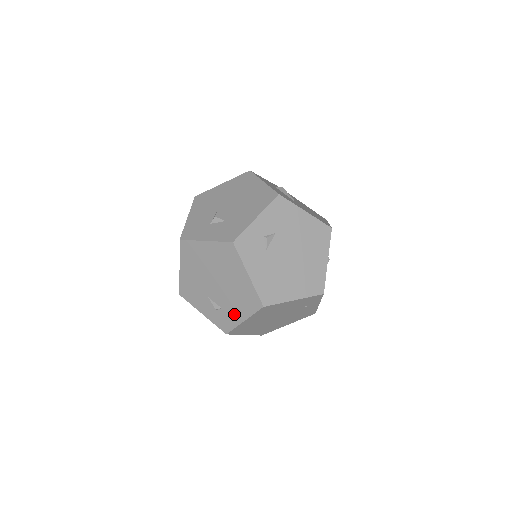
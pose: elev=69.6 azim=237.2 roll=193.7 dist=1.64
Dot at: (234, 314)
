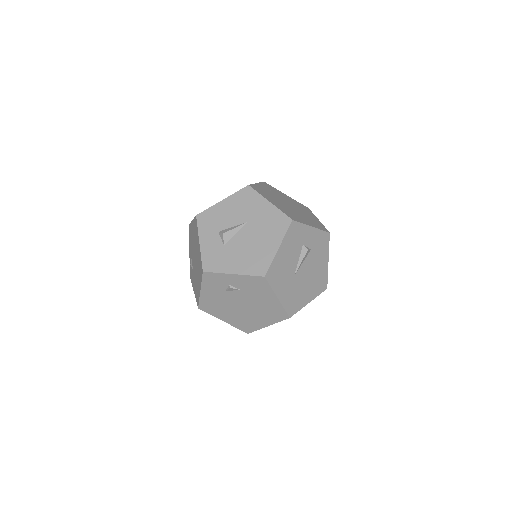
Dot at: (193, 282)
